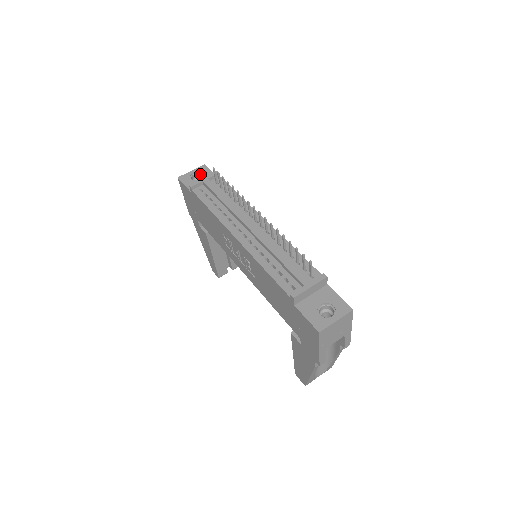
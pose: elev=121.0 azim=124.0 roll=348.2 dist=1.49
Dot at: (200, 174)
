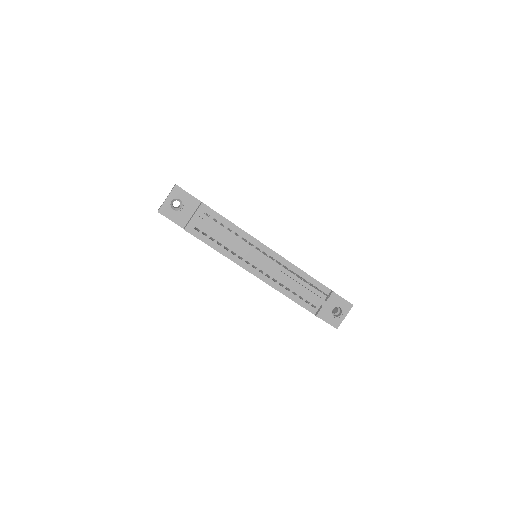
Dot at: (178, 199)
